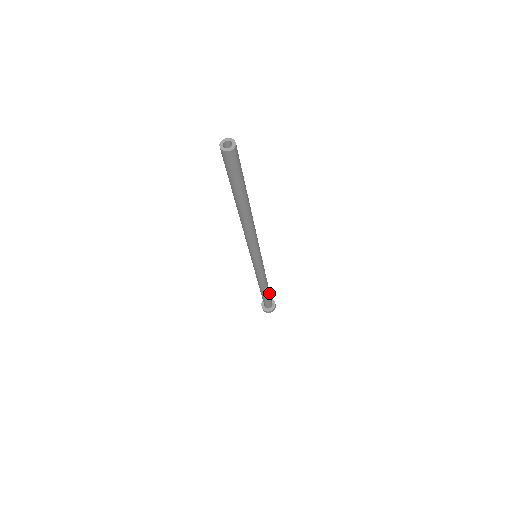
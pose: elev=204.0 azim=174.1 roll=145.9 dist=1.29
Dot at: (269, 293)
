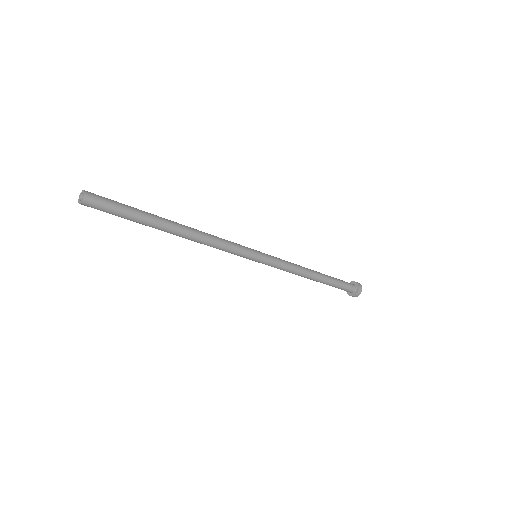
Dot at: (329, 282)
